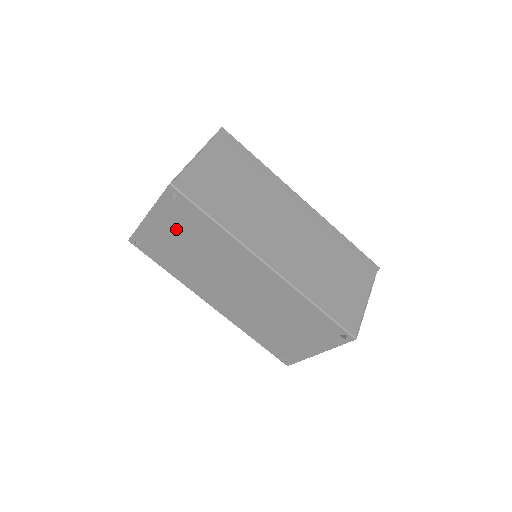
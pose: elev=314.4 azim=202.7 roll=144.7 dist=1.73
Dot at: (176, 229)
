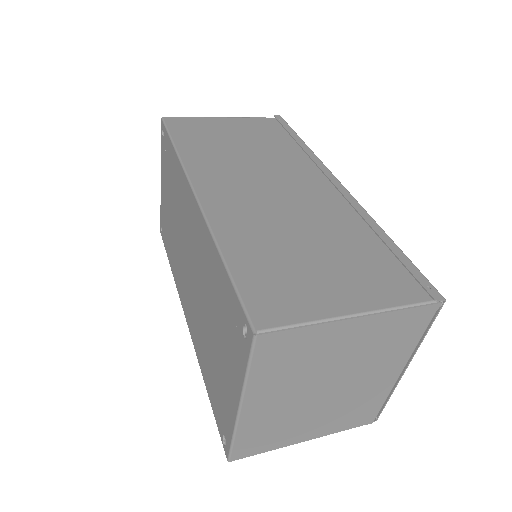
Dot at: (167, 185)
